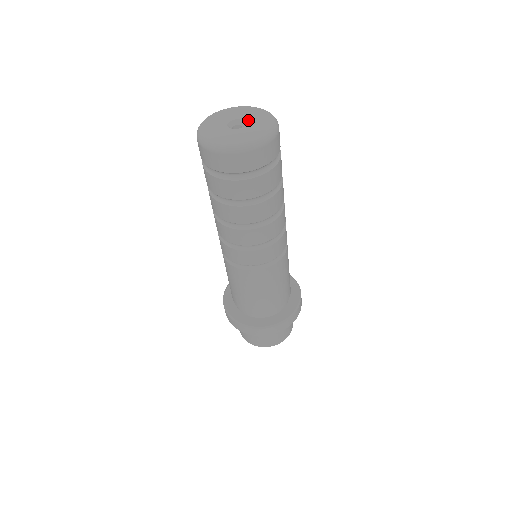
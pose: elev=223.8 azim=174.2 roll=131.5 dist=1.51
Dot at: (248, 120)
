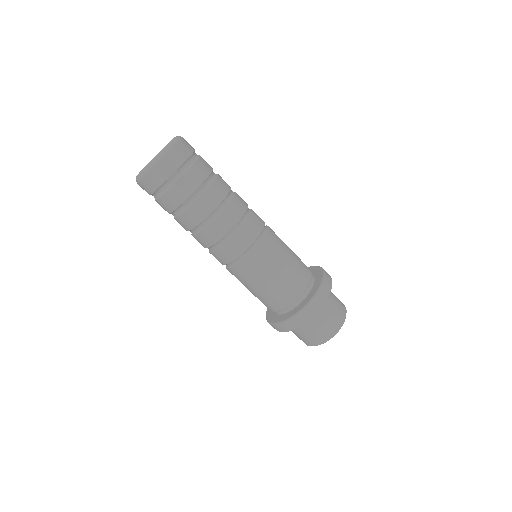
Dot at: occluded
